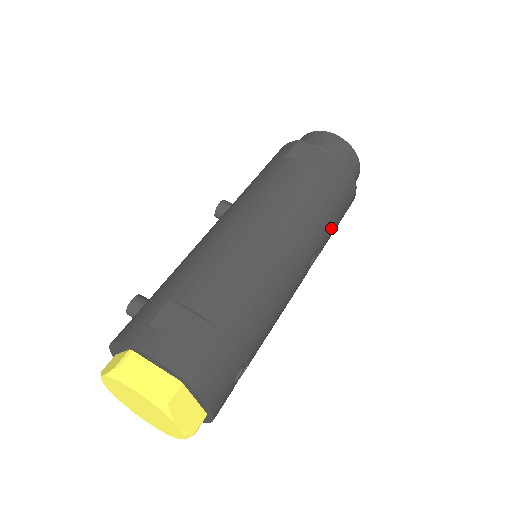
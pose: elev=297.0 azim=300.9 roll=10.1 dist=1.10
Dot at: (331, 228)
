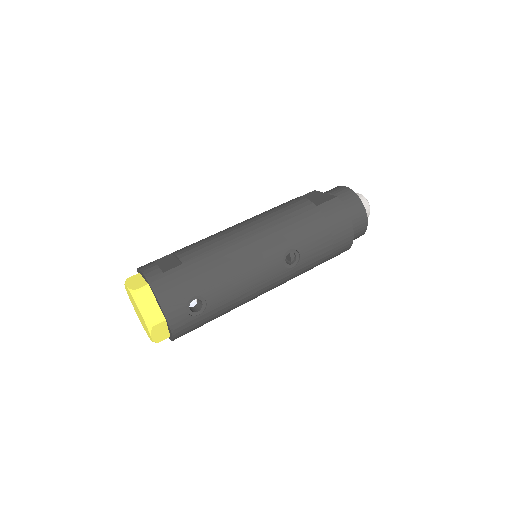
Dot at: (312, 239)
